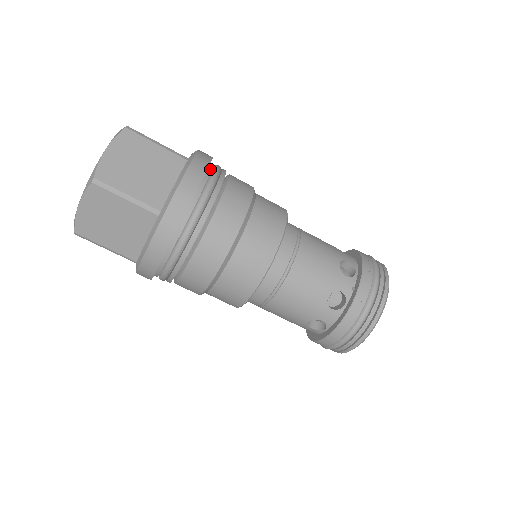
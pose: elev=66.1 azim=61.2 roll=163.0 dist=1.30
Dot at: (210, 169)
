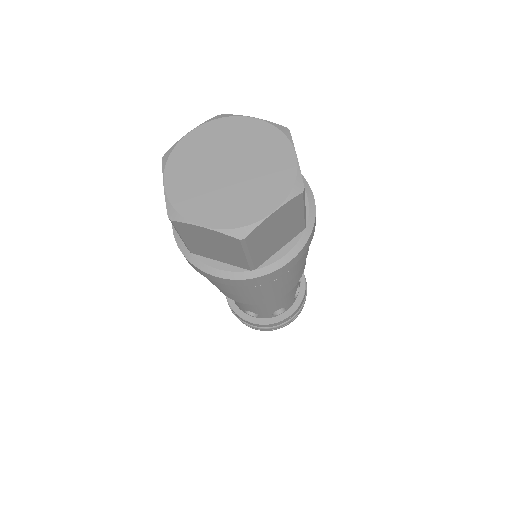
Dot at: occluded
